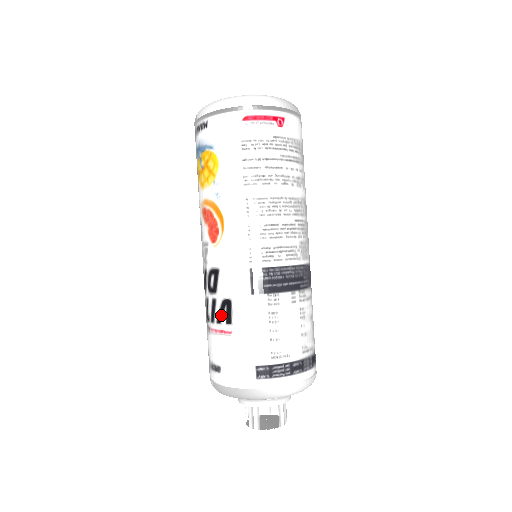
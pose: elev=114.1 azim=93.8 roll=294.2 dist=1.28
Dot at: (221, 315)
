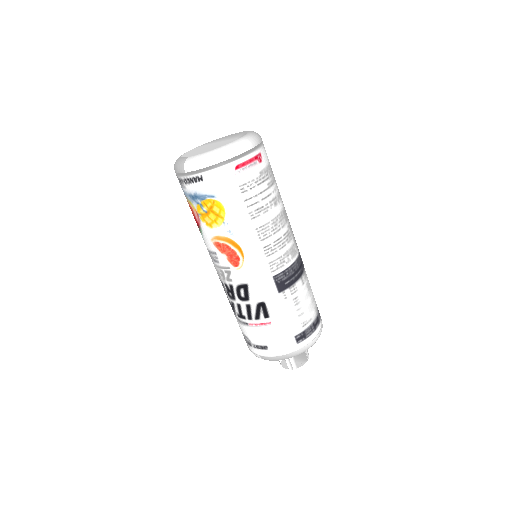
Dot at: (258, 314)
